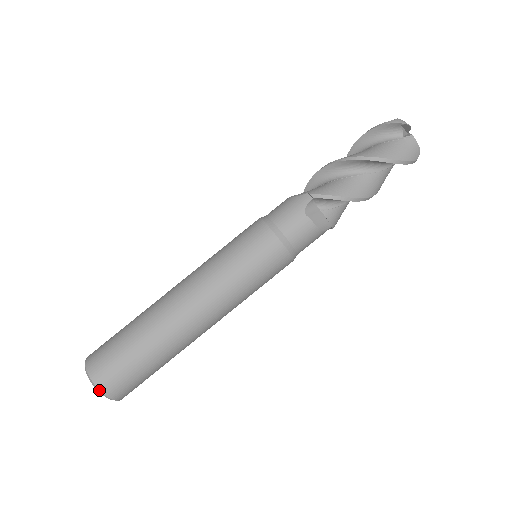
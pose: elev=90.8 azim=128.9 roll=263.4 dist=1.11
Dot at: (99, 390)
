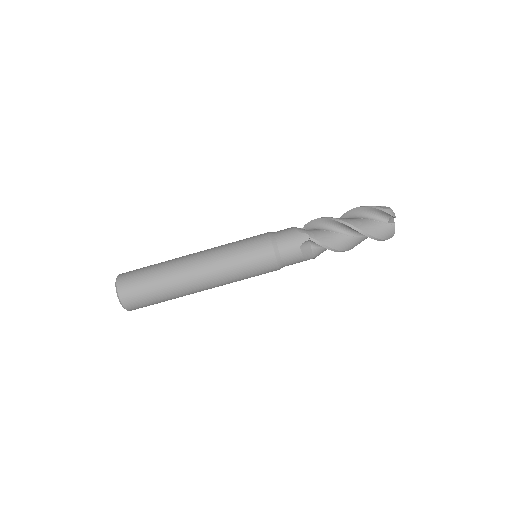
Dot at: (121, 303)
